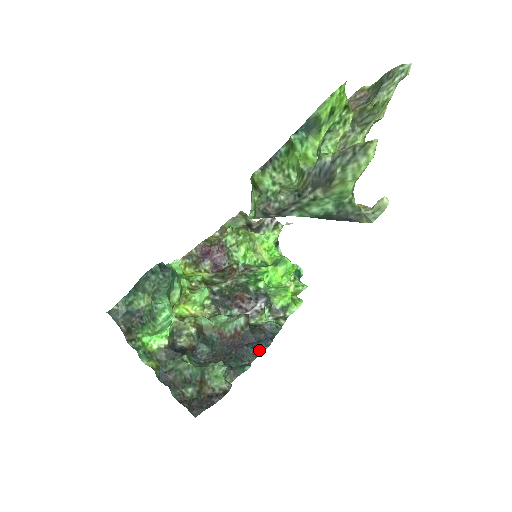
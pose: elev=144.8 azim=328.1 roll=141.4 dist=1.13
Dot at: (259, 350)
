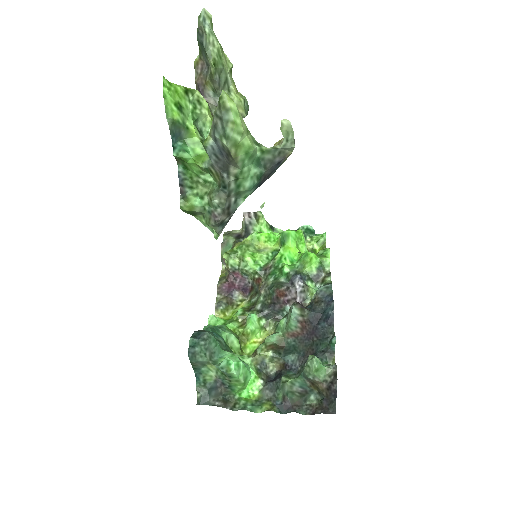
Dot at: (330, 318)
